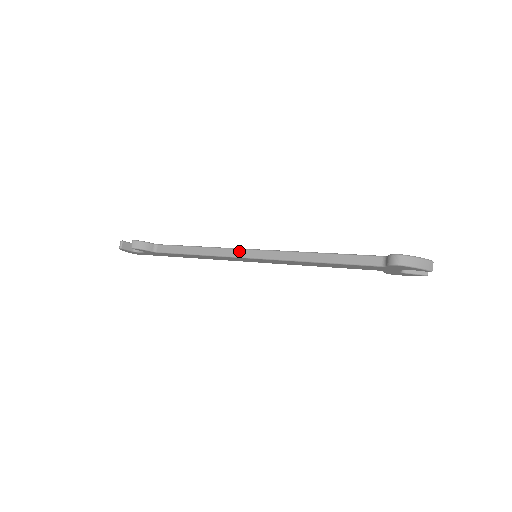
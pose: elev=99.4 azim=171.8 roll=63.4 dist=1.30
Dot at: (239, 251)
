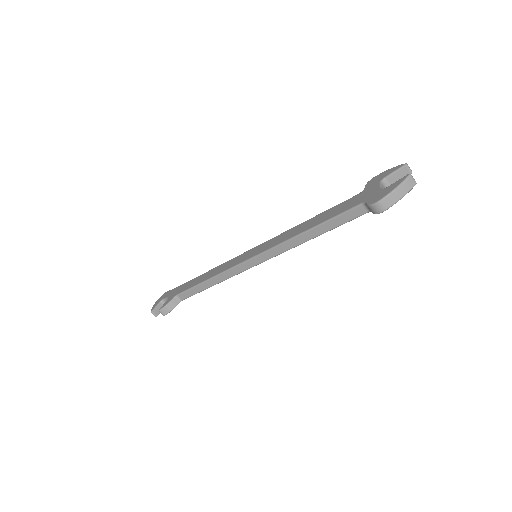
Dot at: (241, 267)
